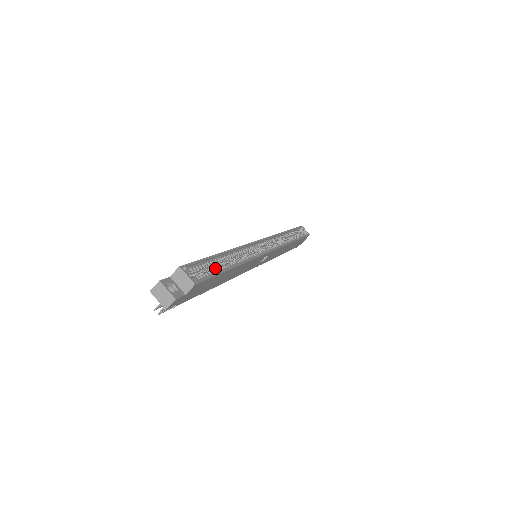
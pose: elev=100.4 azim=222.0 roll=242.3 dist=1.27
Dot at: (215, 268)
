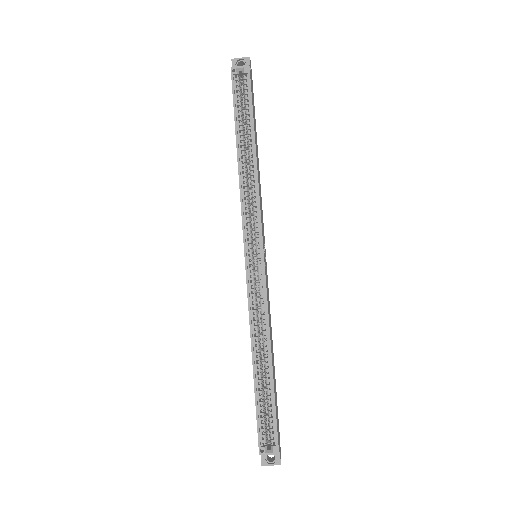
Dot at: (264, 383)
